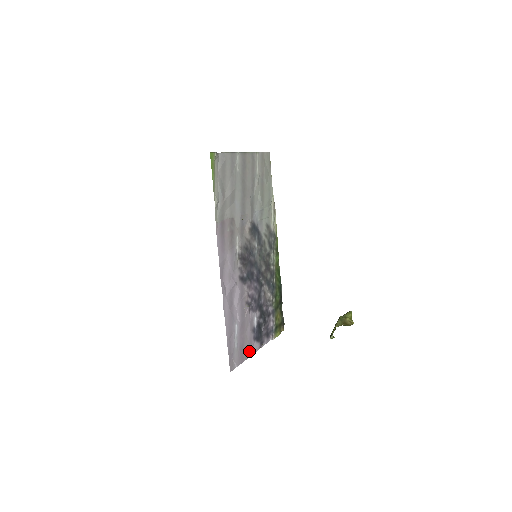
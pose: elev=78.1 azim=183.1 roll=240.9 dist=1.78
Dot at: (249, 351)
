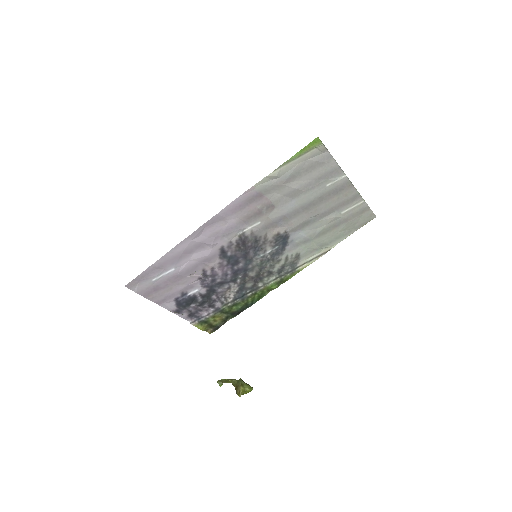
Dot at: (160, 299)
